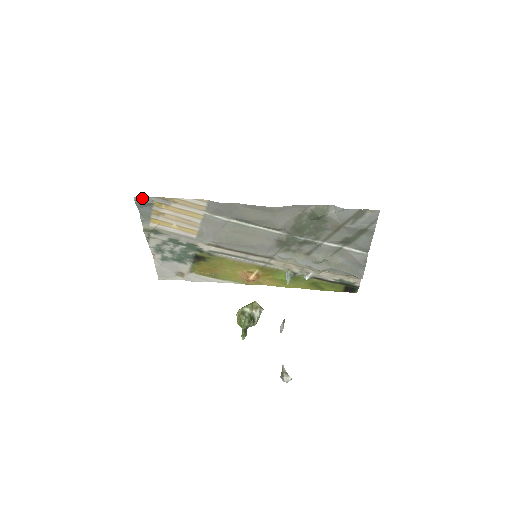
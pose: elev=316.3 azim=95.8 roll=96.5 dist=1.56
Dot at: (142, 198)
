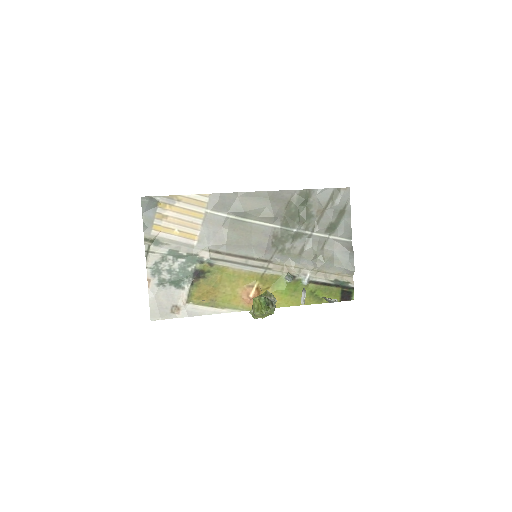
Dot at: (148, 197)
